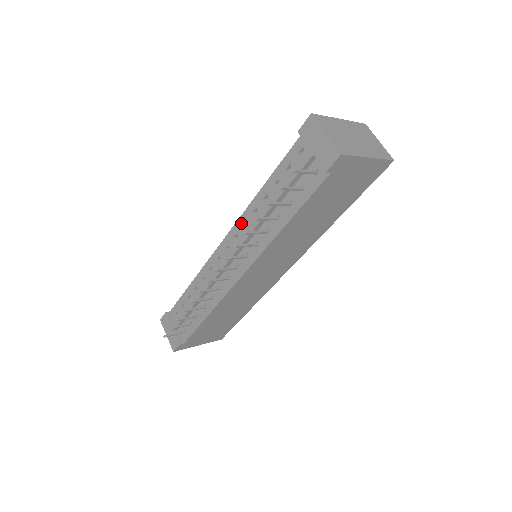
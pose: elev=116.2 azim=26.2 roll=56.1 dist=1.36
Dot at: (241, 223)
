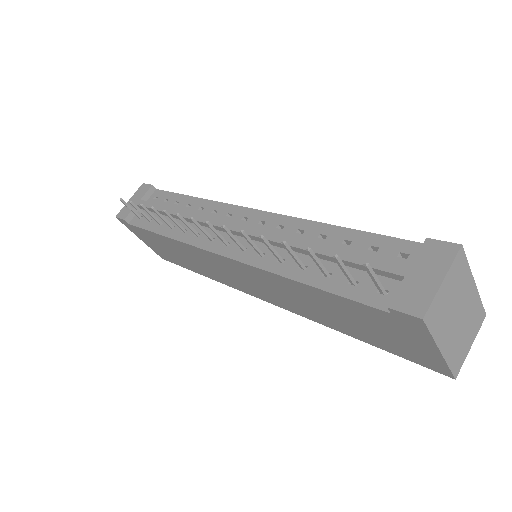
Dot at: (280, 221)
